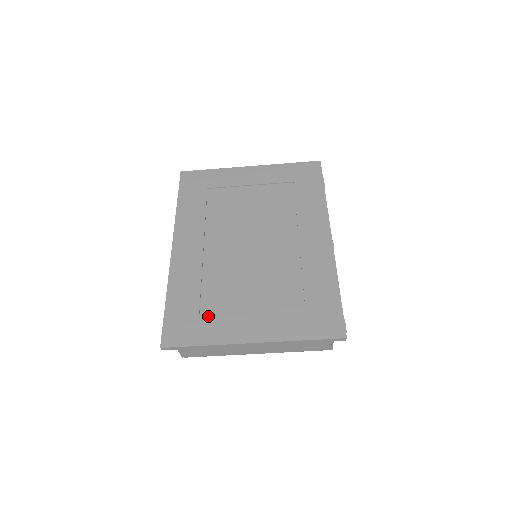
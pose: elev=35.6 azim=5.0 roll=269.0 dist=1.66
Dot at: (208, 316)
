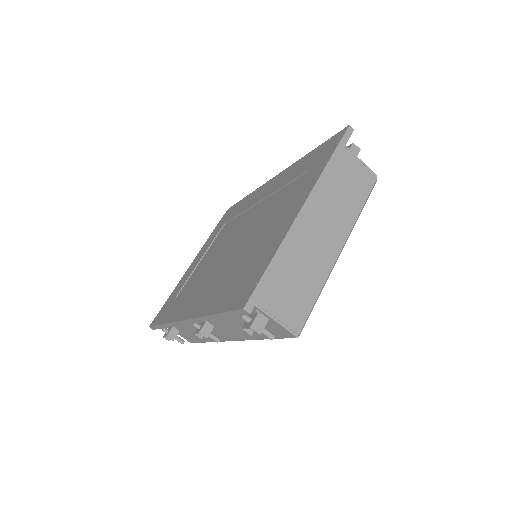
Dot at: (254, 261)
